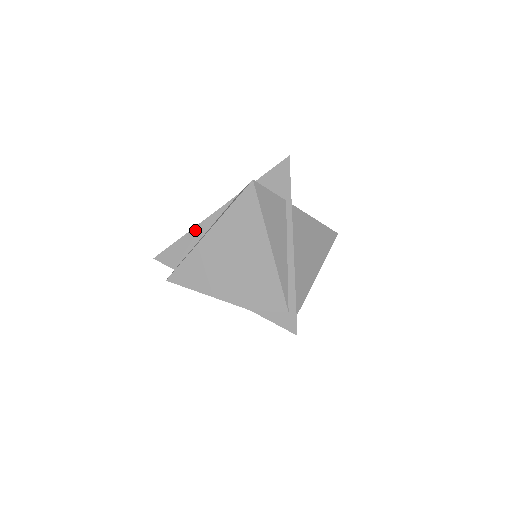
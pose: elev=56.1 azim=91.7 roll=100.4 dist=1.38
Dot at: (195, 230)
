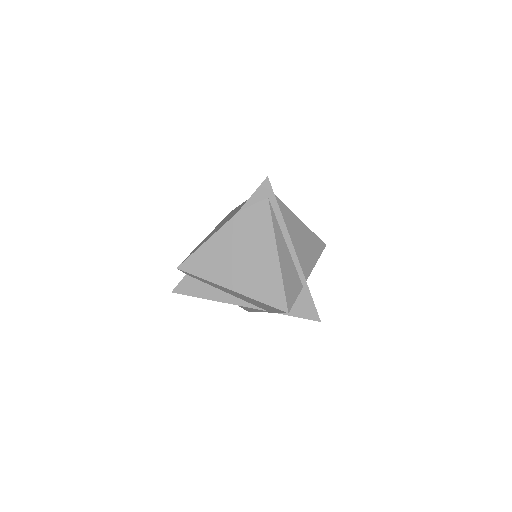
Dot at: occluded
